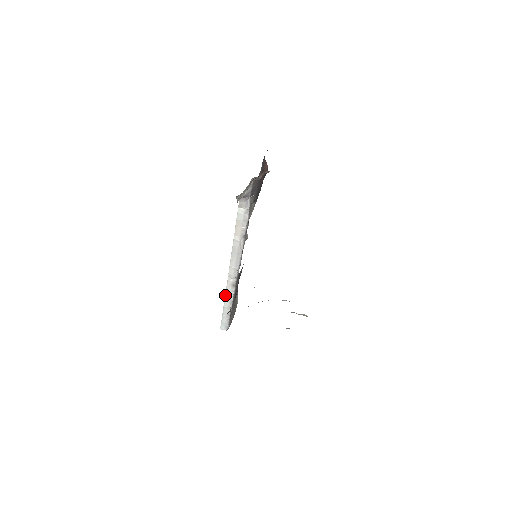
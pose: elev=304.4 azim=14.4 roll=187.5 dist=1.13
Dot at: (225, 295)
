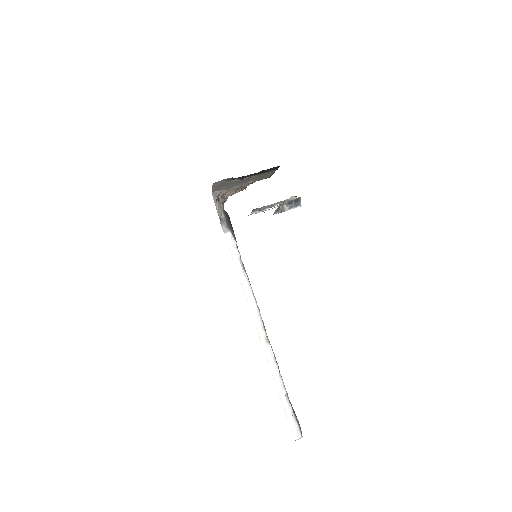
Dot at: occluded
